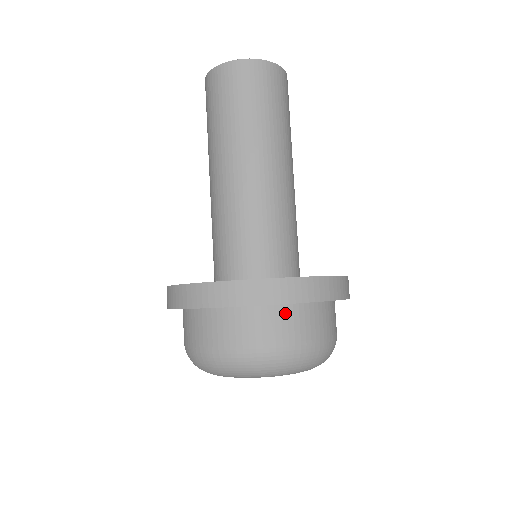
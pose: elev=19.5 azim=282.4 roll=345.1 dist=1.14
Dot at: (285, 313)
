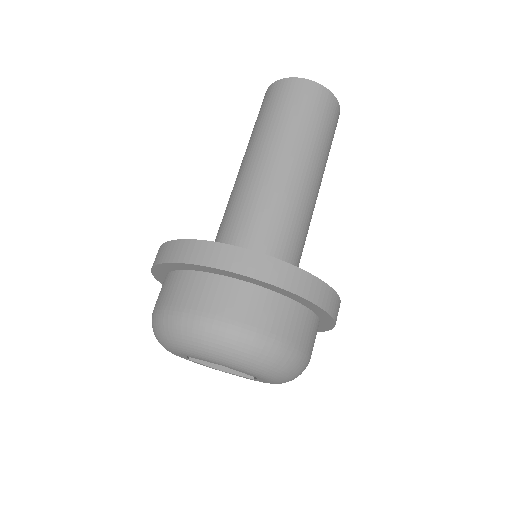
Dot at: (243, 291)
